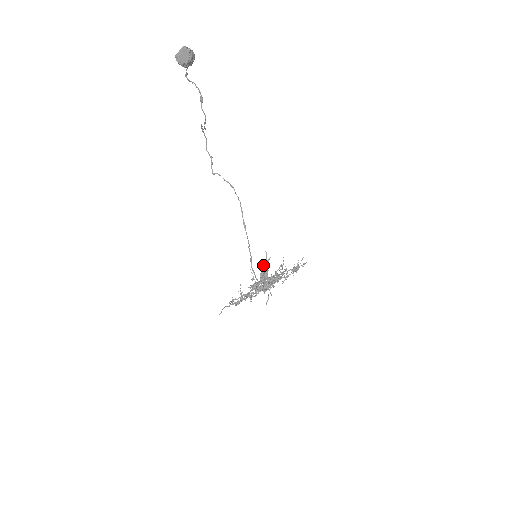
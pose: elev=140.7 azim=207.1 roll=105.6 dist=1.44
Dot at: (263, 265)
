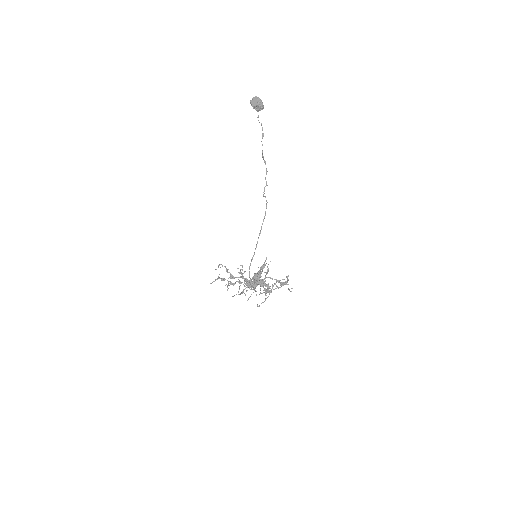
Dot at: occluded
